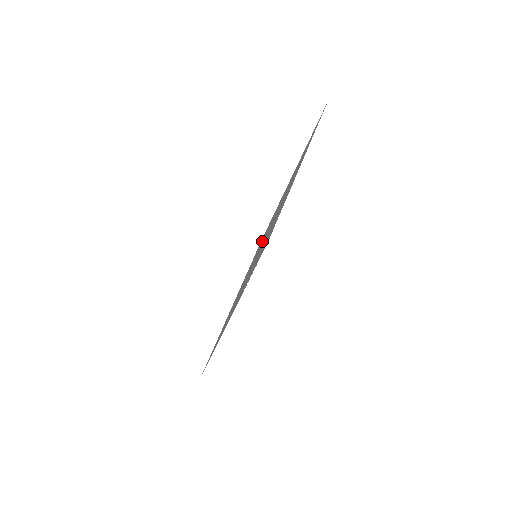
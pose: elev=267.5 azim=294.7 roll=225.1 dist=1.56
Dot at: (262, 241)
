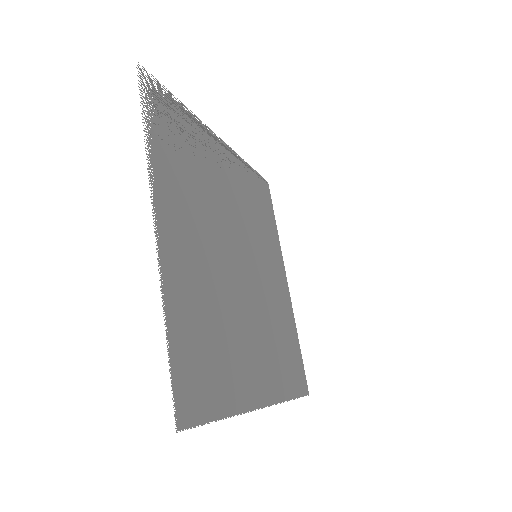
Dot at: (248, 235)
